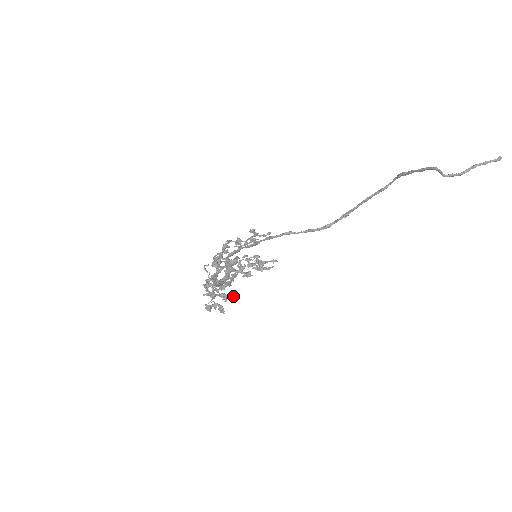
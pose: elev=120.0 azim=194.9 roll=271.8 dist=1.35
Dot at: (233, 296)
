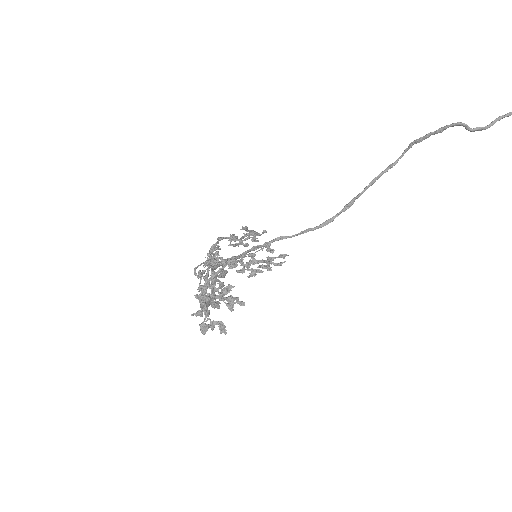
Dot at: (242, 301)
